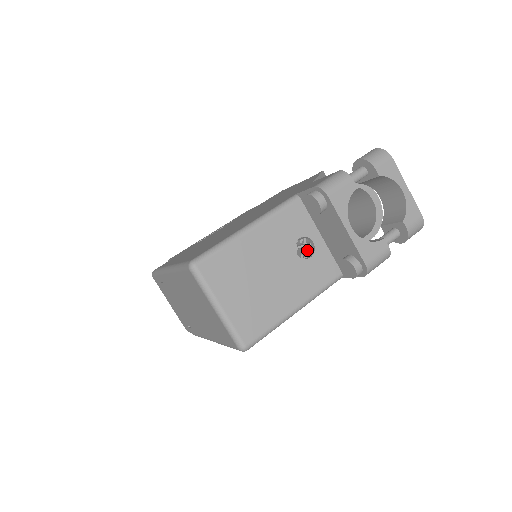
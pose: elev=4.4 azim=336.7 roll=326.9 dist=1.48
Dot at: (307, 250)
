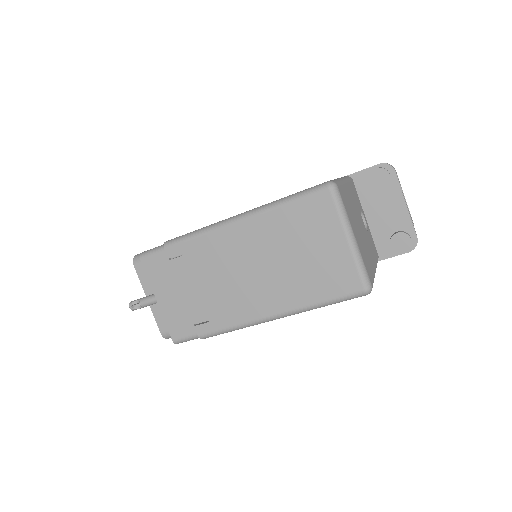
Dot at: occluded
